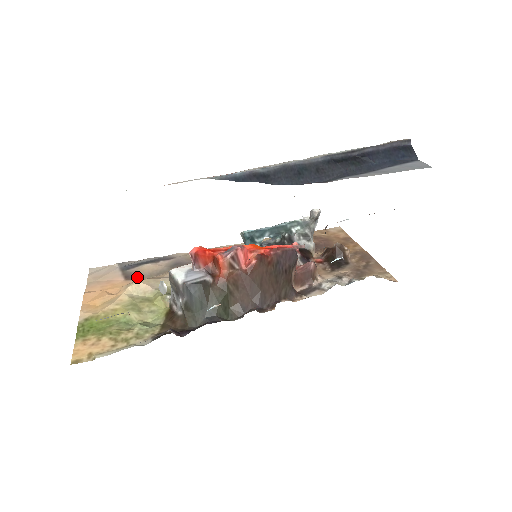
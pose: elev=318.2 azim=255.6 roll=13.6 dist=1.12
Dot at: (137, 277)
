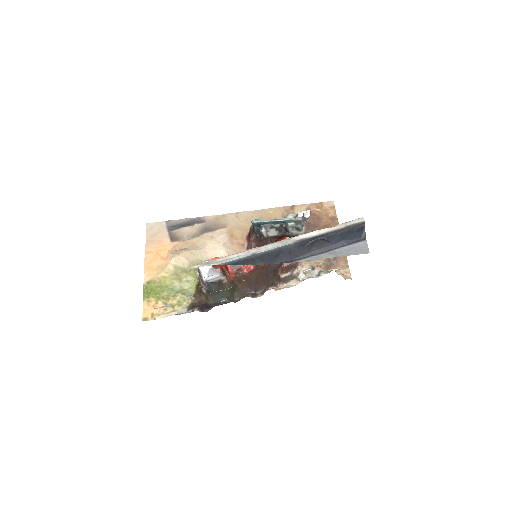
Dot at: (179, 239)
